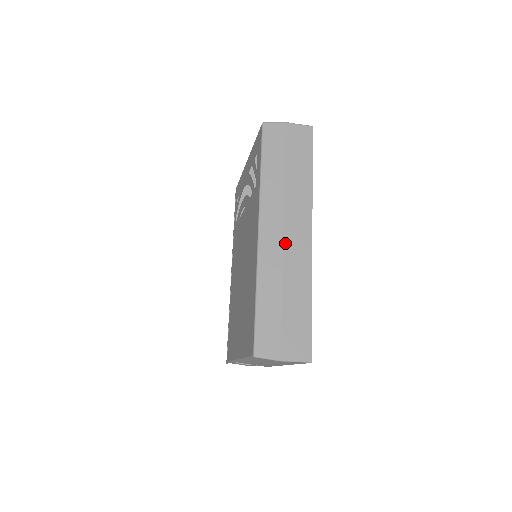
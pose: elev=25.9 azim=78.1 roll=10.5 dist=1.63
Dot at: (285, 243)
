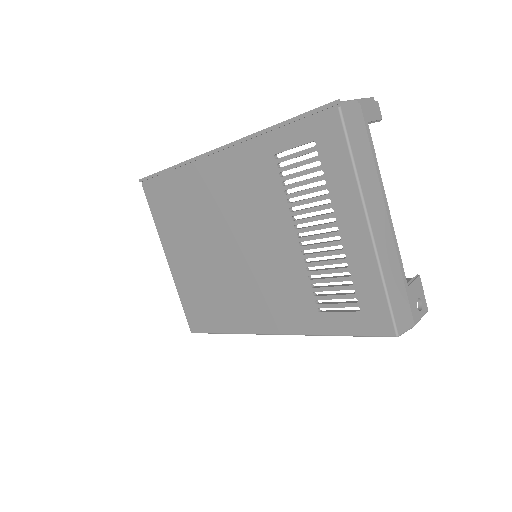
Dot at: occluded
